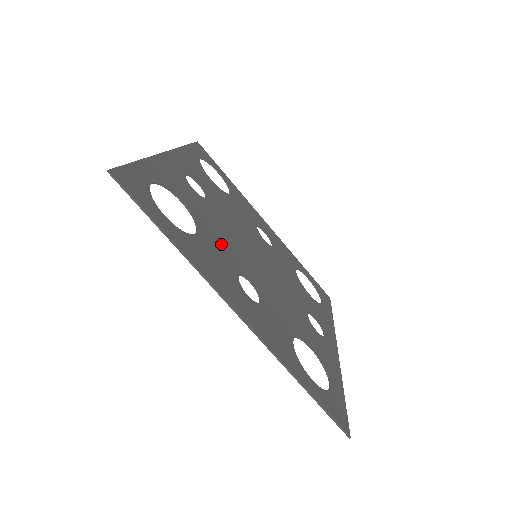
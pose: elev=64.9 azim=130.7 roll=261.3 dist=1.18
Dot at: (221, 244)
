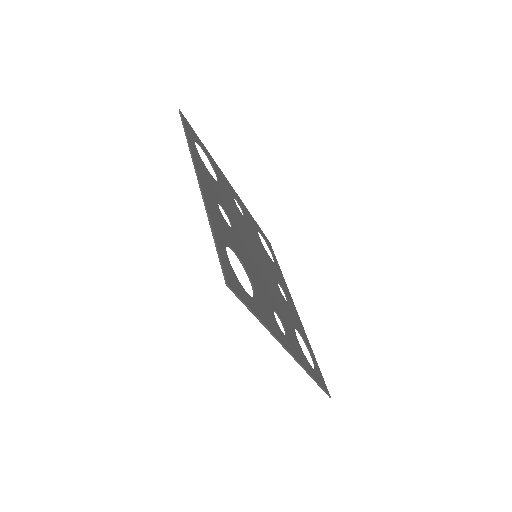
Dot at: (226, 203)
